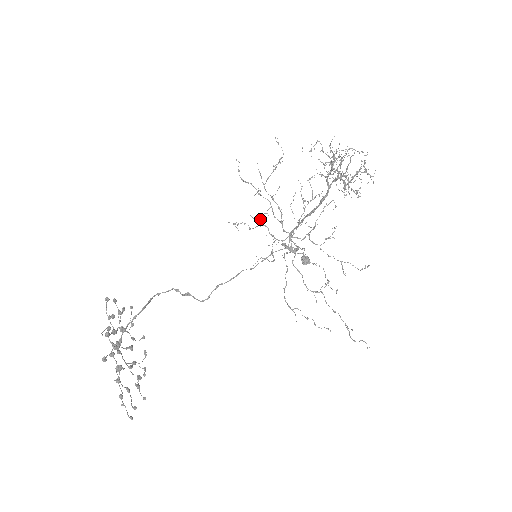
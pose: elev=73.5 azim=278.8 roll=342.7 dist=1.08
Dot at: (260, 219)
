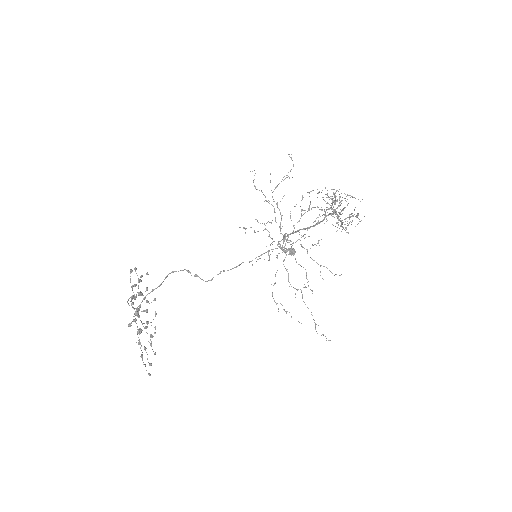
Dot at: (264, 224)
